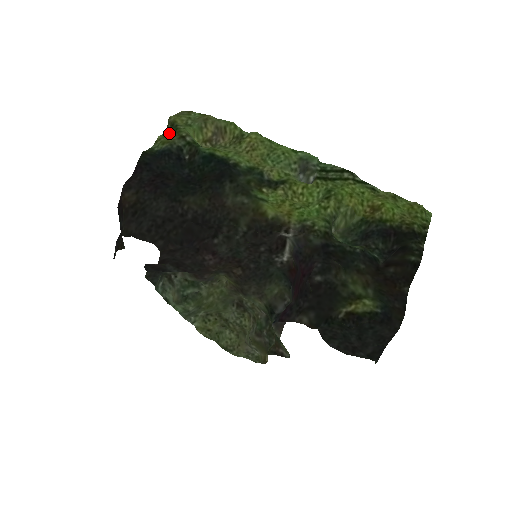
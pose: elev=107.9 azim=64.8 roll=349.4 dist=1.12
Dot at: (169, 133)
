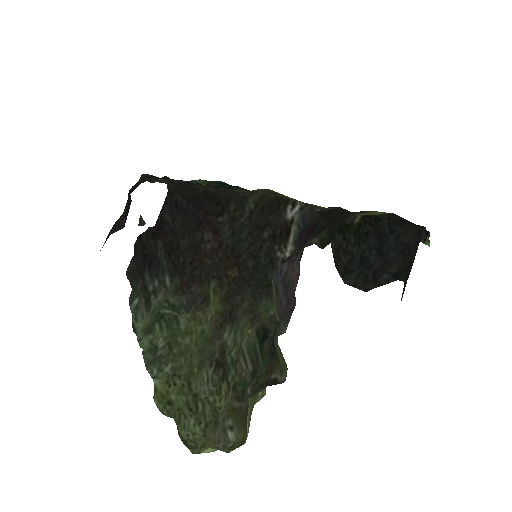
Dot at: occluded
